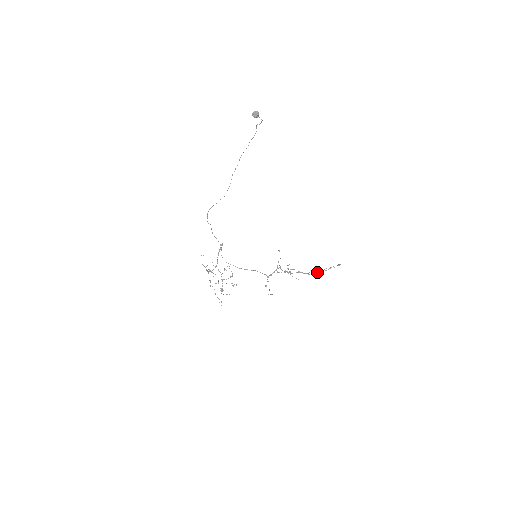
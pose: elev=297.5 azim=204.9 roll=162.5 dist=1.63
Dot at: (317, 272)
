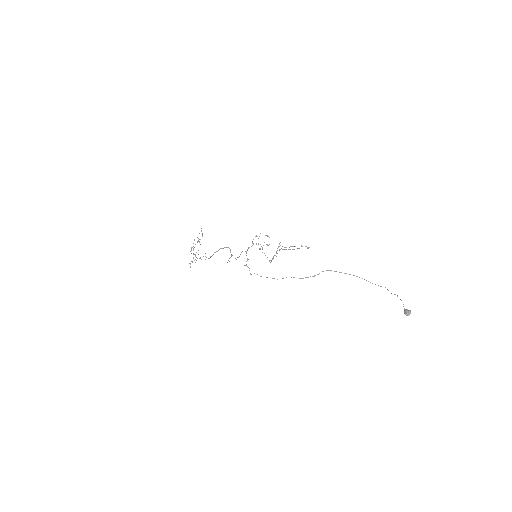
Dot at: occluded
